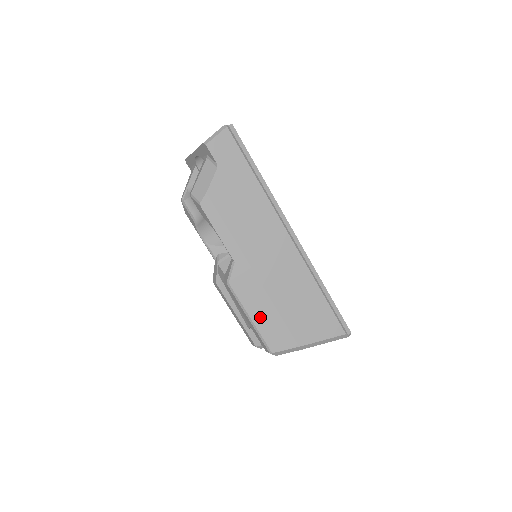
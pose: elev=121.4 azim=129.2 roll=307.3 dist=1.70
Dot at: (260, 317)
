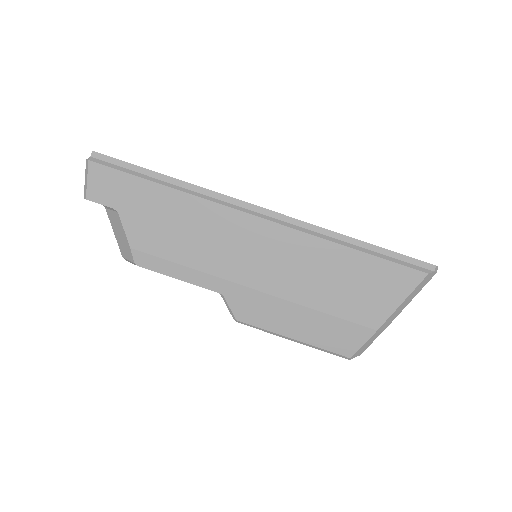
Dot at: (302, 330)
